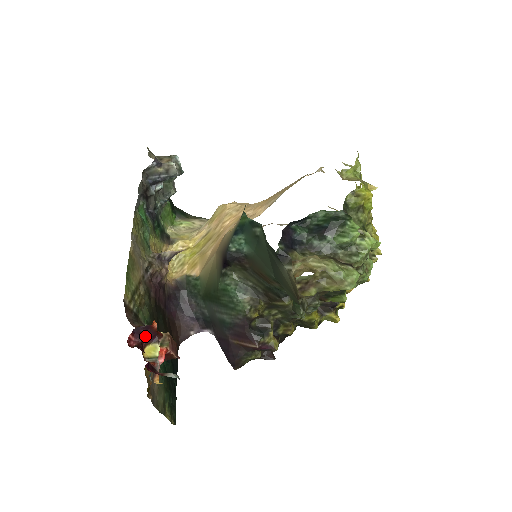
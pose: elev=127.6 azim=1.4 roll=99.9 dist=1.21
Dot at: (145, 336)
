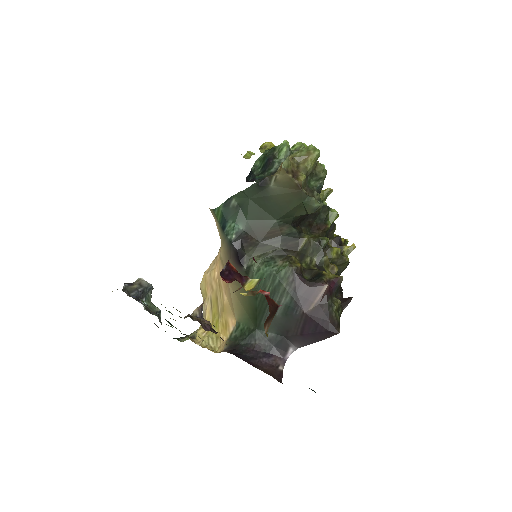
Dot at: (234, 277)
